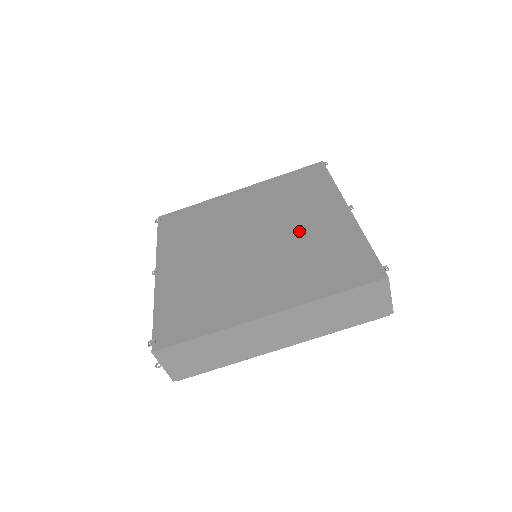
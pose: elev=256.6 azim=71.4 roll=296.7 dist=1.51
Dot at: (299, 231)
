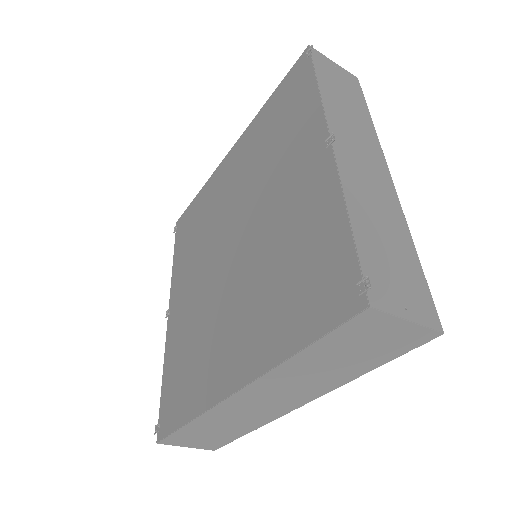
Dot at: (273, 214)
